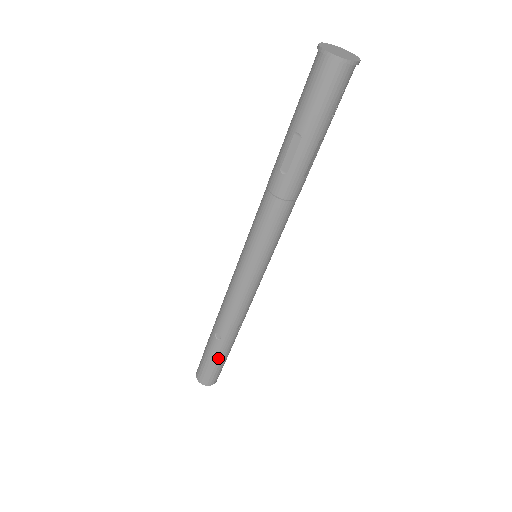
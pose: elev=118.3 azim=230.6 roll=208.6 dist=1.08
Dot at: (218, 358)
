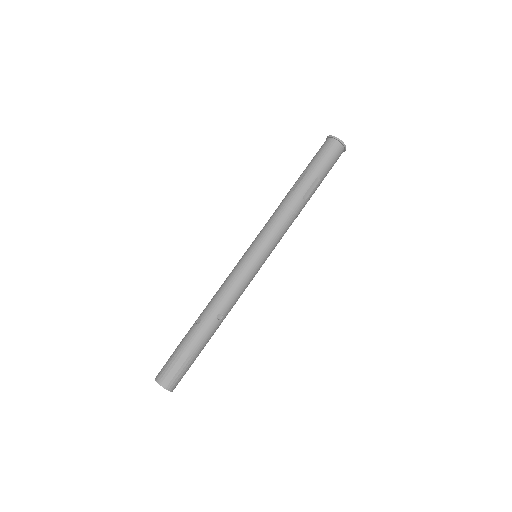
Dot at: (187, 347)
